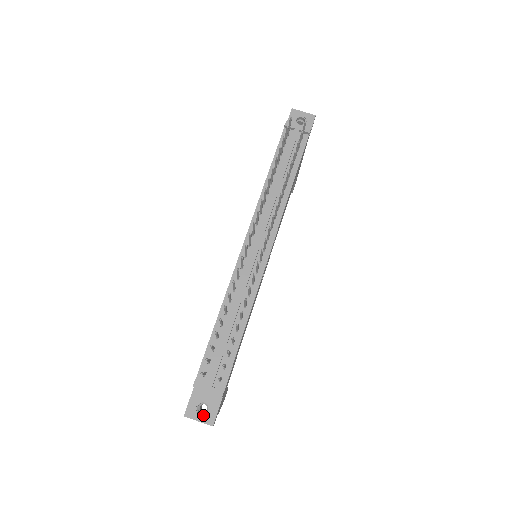
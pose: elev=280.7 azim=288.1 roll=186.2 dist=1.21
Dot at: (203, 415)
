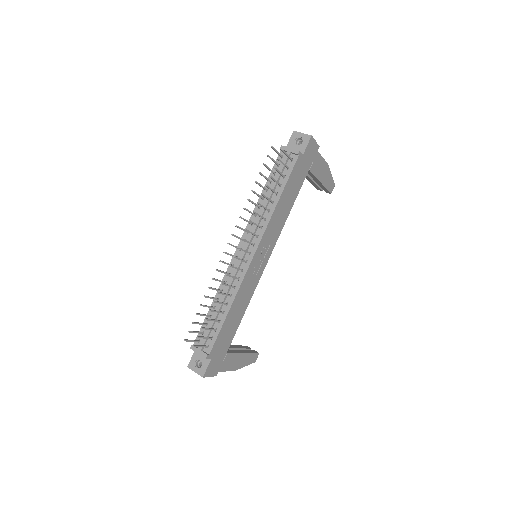
Dot at: (198, 369)
